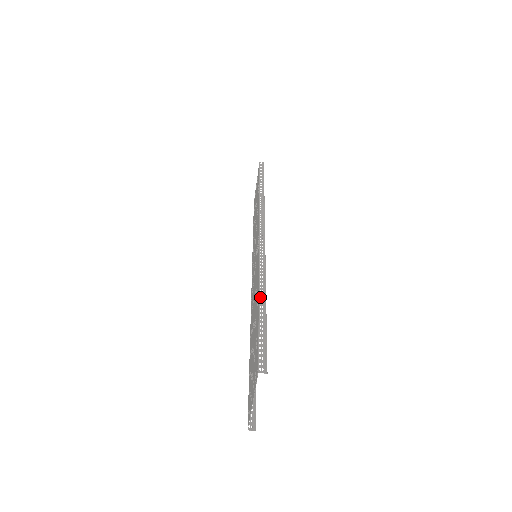
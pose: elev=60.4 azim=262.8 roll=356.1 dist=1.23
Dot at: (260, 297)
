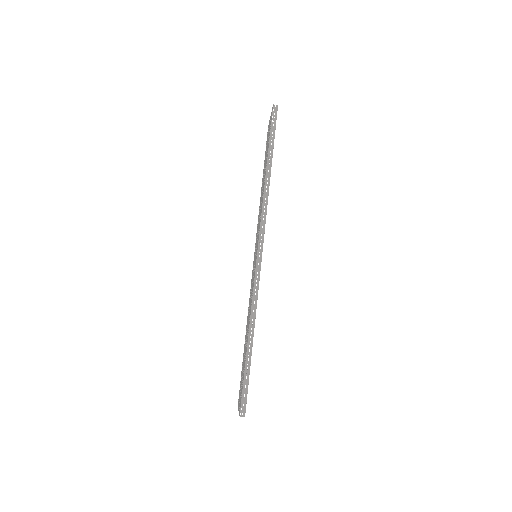
Dot at: occluded
